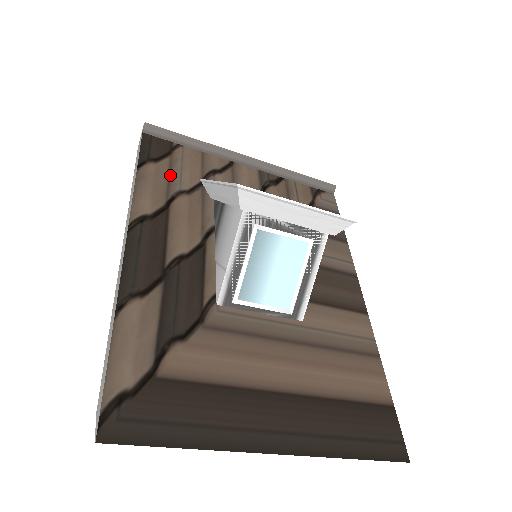
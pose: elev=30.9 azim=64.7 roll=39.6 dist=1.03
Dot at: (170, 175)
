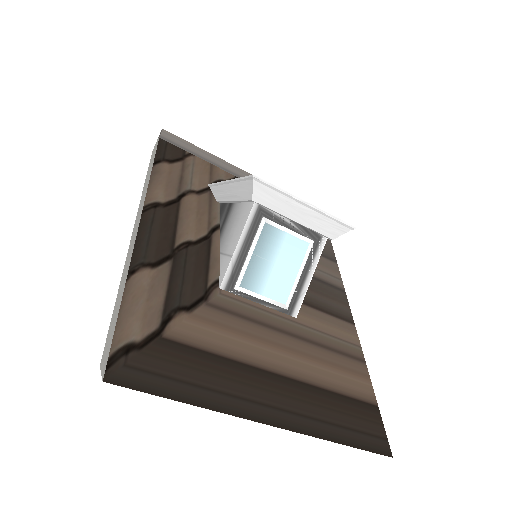
Dot at: (182, 176)
